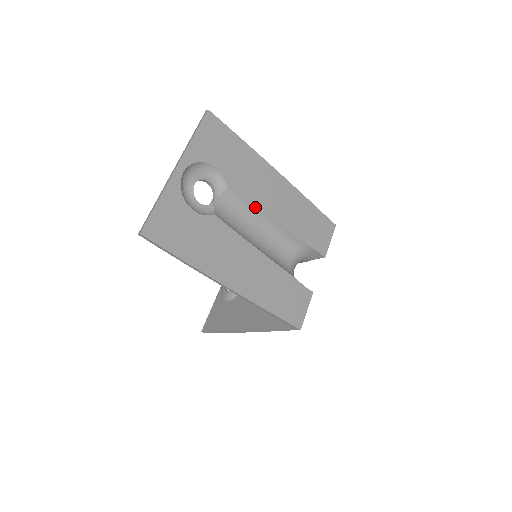
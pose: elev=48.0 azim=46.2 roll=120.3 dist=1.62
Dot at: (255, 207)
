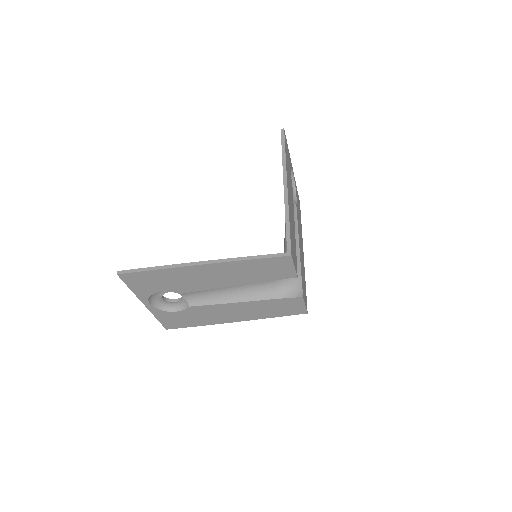
Dot at: (208, 289)
